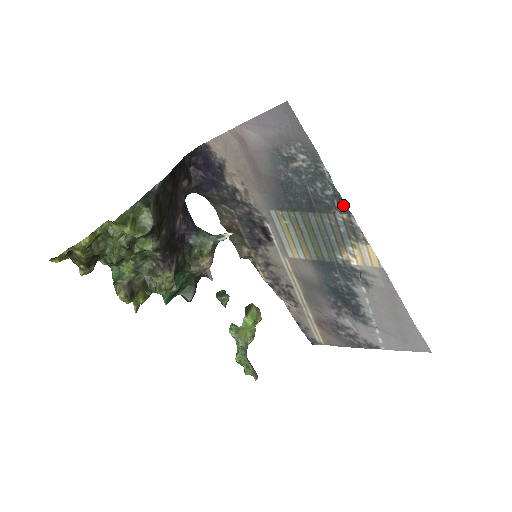
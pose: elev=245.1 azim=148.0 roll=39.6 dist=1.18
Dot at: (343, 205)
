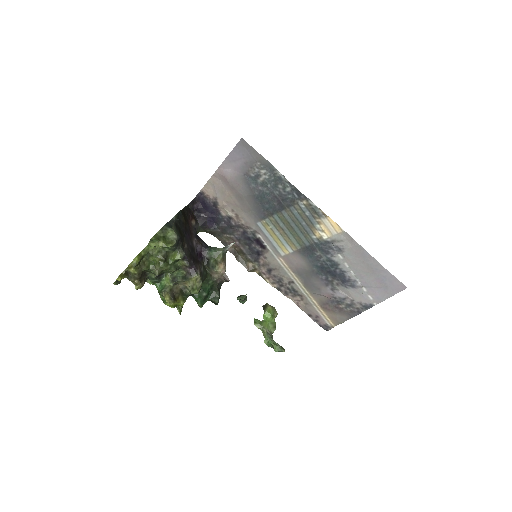
Dot at: (300, 194)
